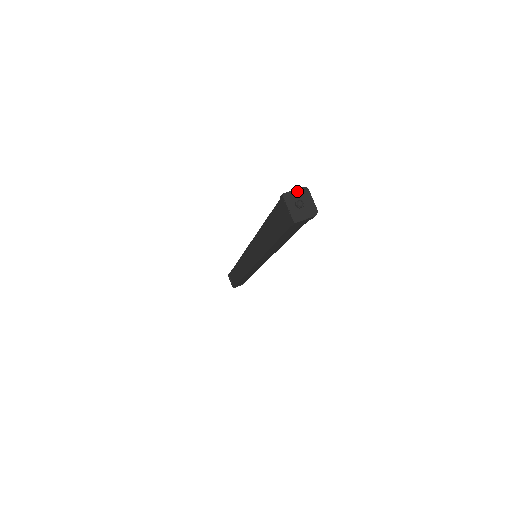
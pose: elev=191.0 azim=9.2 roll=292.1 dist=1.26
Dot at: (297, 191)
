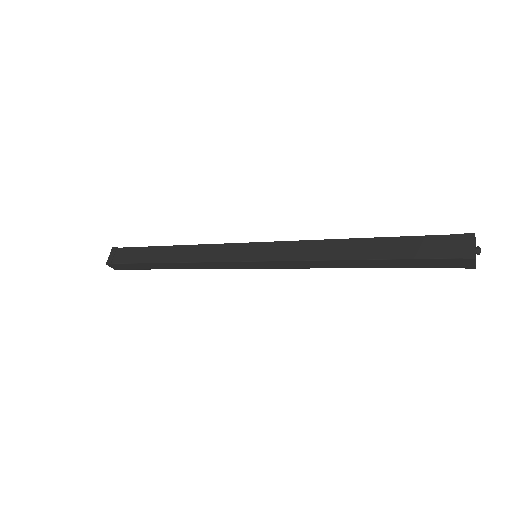
Dot at: occluded
